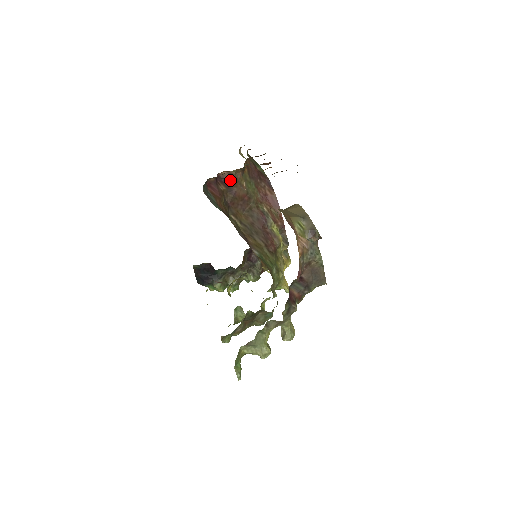
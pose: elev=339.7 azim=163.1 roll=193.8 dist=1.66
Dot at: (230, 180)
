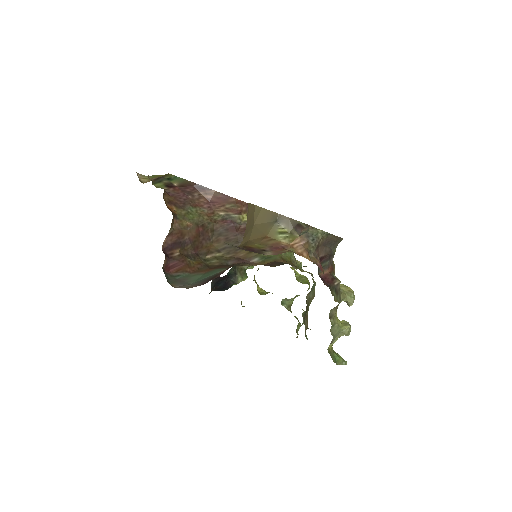
Dot at: (175, 238)
